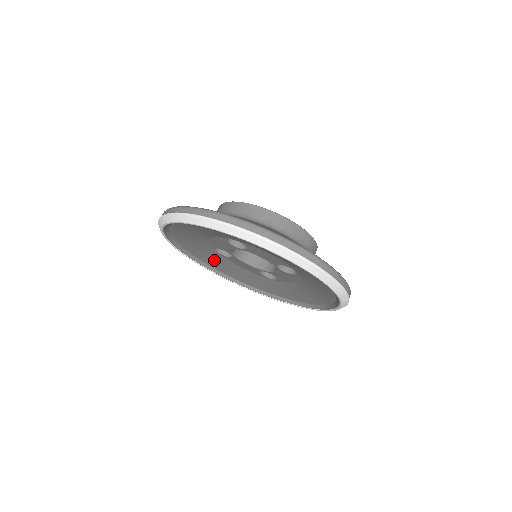
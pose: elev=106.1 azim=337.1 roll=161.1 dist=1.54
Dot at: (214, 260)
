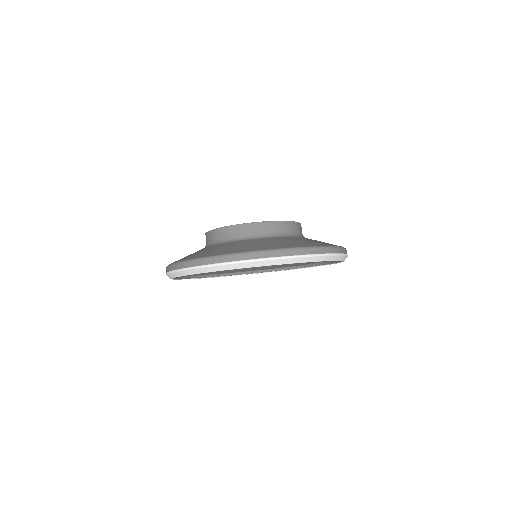
Dot at: (263, 266)
